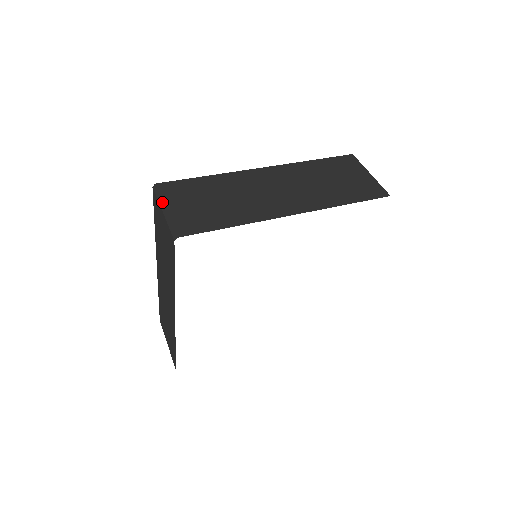
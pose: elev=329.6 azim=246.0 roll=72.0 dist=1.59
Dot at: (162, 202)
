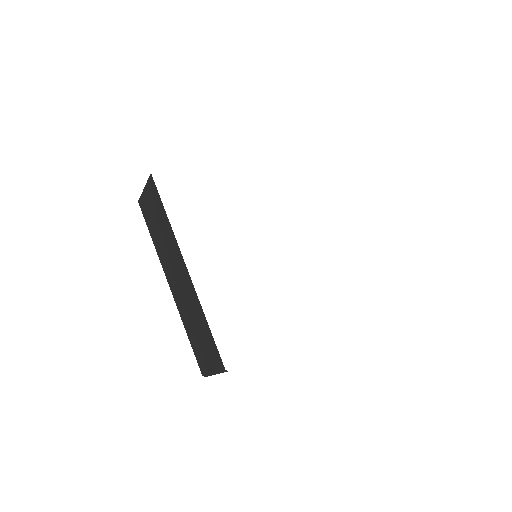
Dot at: occluded
